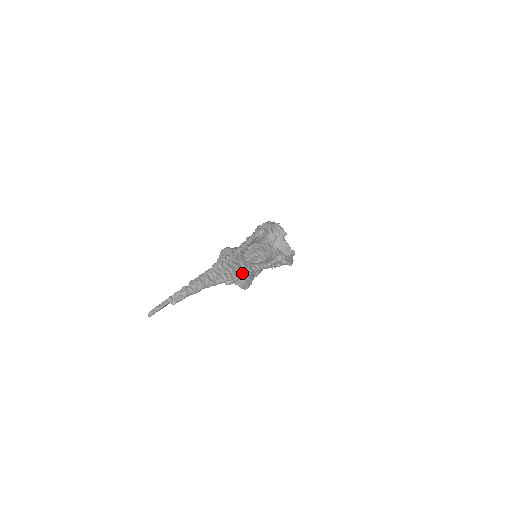
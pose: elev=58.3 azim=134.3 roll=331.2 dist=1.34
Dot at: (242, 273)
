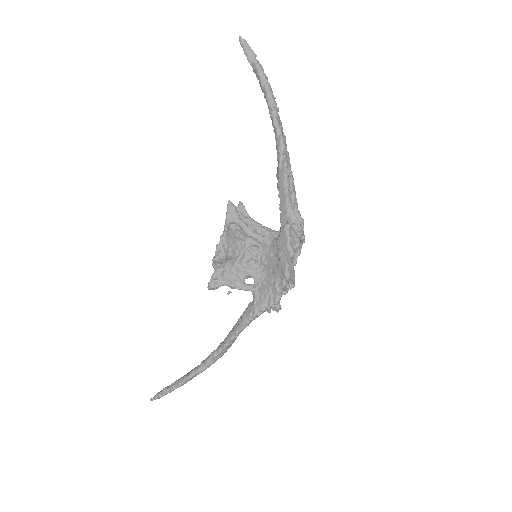
Dot at: occluded
